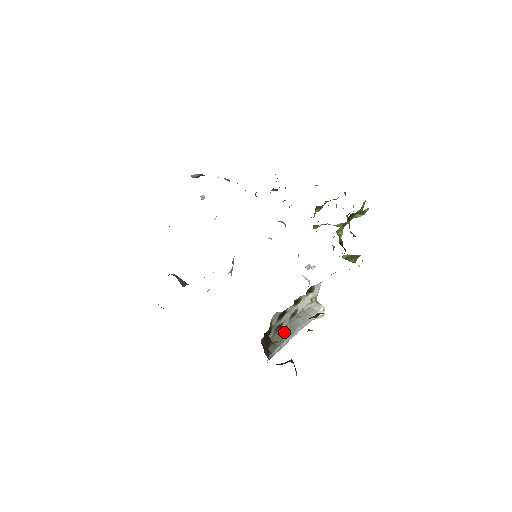
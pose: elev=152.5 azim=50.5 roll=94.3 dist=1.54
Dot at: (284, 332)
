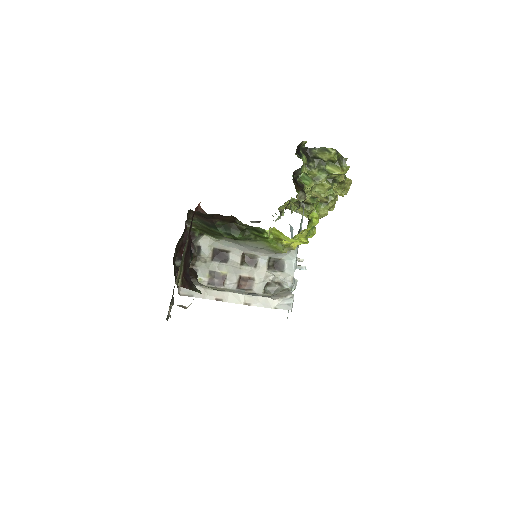
Dot at: occluded
